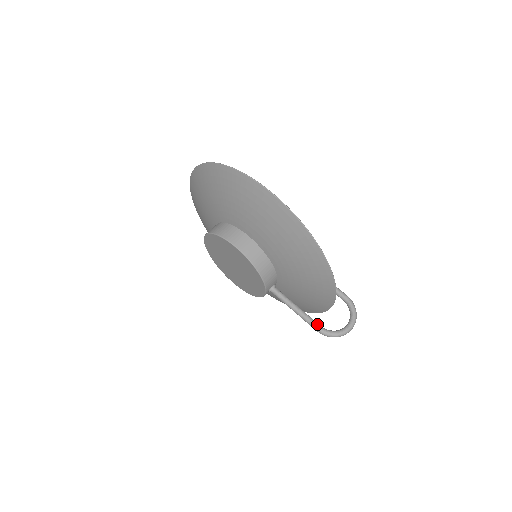
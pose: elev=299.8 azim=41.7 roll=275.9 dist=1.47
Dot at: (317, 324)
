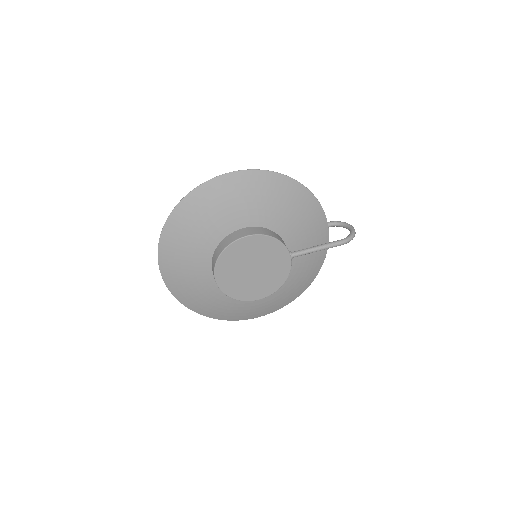
Dot at: (337, 240)
